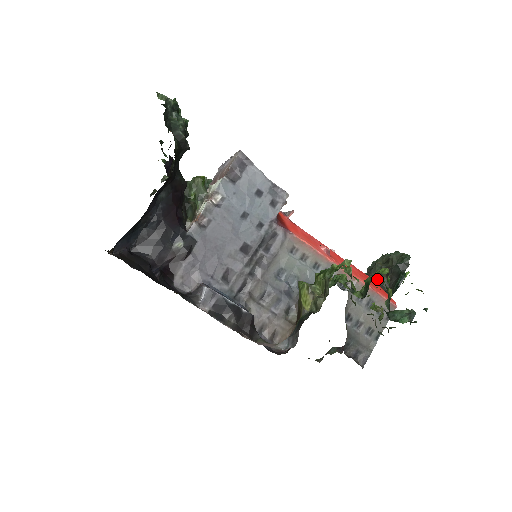
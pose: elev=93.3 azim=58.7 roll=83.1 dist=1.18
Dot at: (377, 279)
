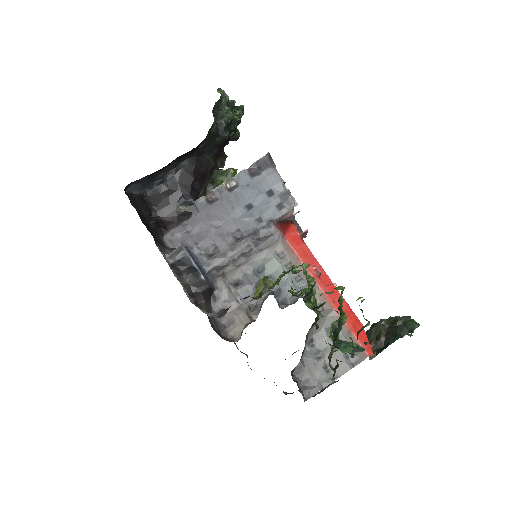
Dot at: (376, 335)
